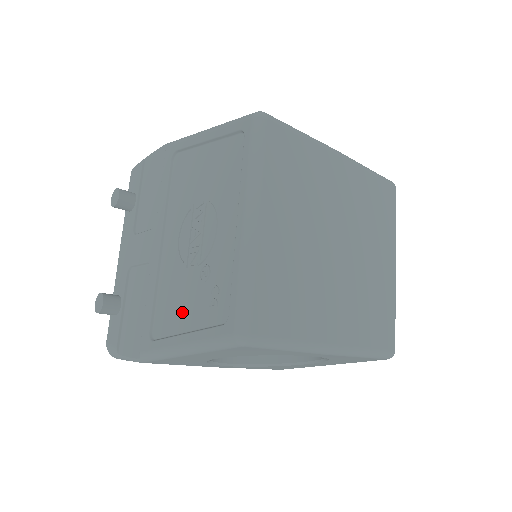
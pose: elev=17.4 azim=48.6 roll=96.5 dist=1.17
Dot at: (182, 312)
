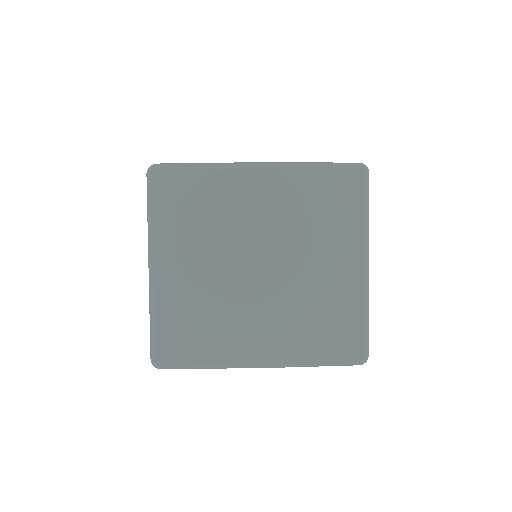
Dot at: occluded
